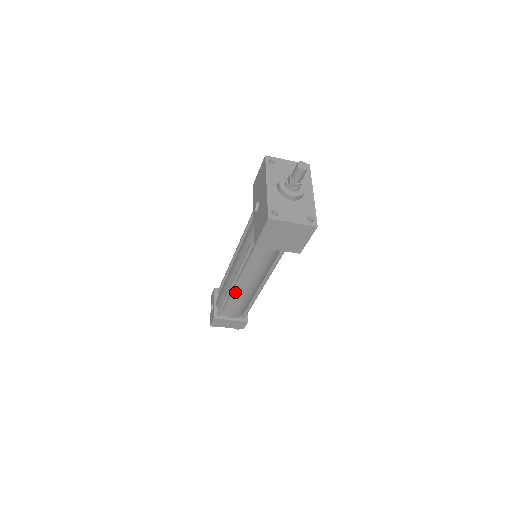
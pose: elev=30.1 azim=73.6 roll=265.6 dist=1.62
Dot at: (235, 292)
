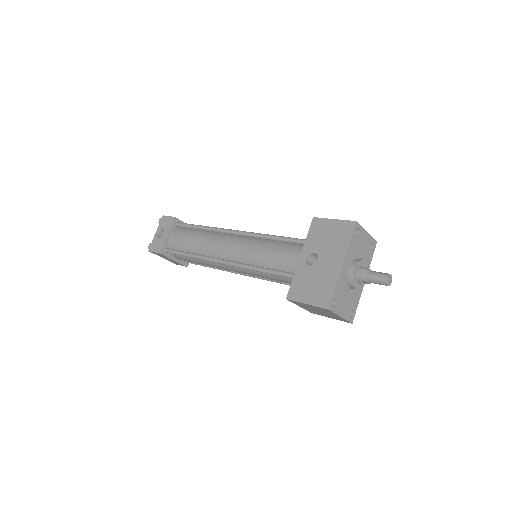
Dot at: occluded
